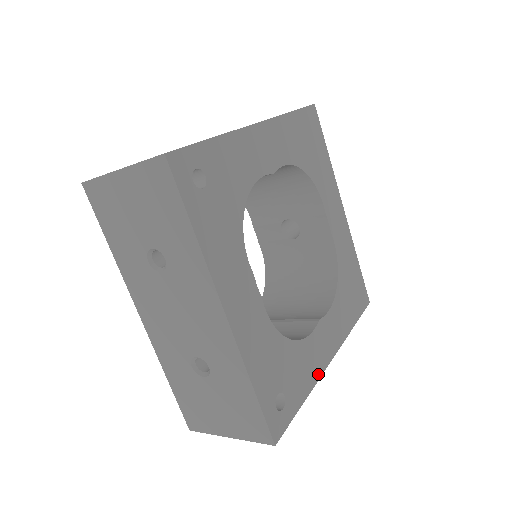
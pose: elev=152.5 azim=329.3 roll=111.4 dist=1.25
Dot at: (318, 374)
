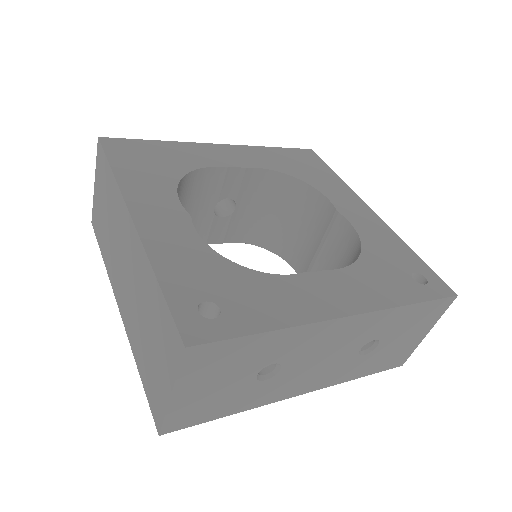
Dot at: (388, 230)
